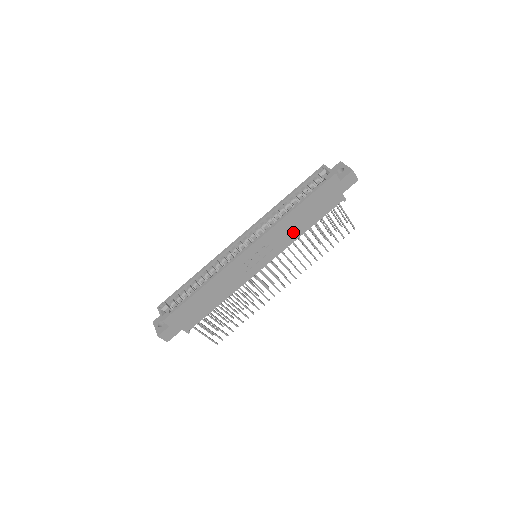
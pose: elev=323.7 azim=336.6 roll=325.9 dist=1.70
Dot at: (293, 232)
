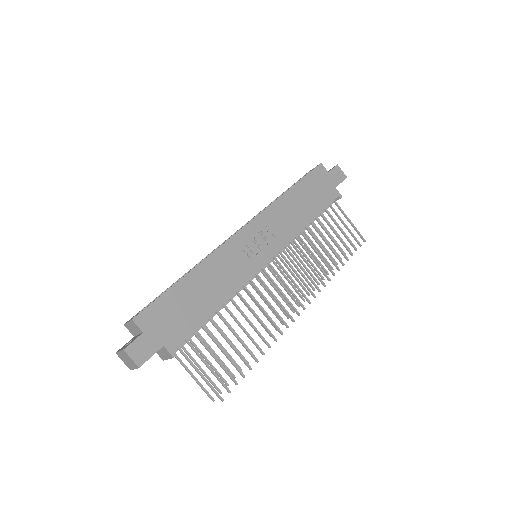
Dot at: (294, 220)
